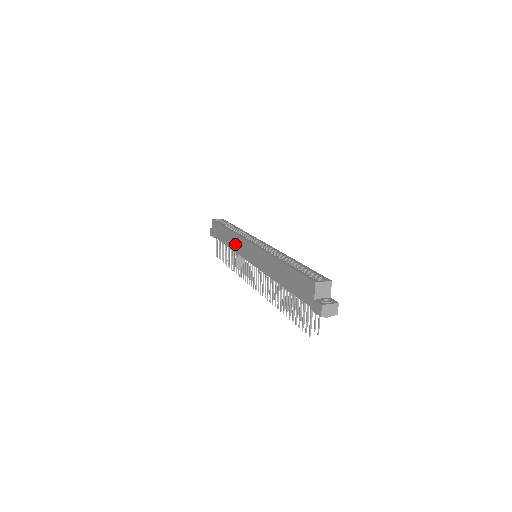
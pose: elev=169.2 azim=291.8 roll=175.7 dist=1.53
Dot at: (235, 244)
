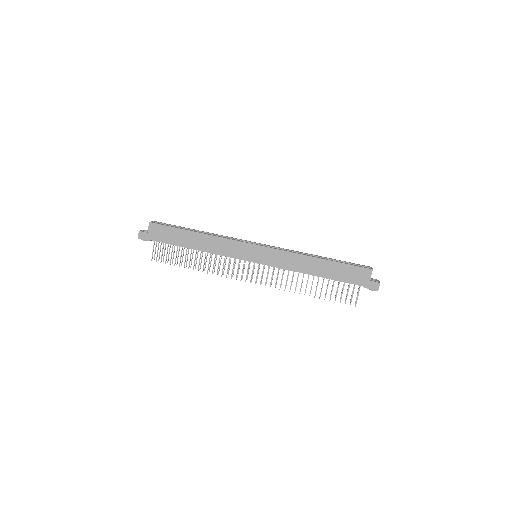
Dot at: (220, 247)
